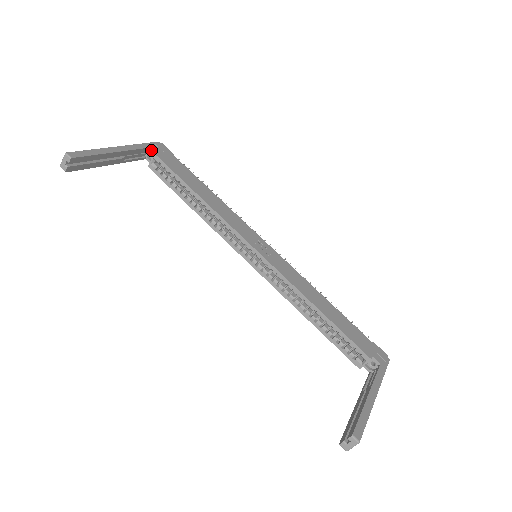
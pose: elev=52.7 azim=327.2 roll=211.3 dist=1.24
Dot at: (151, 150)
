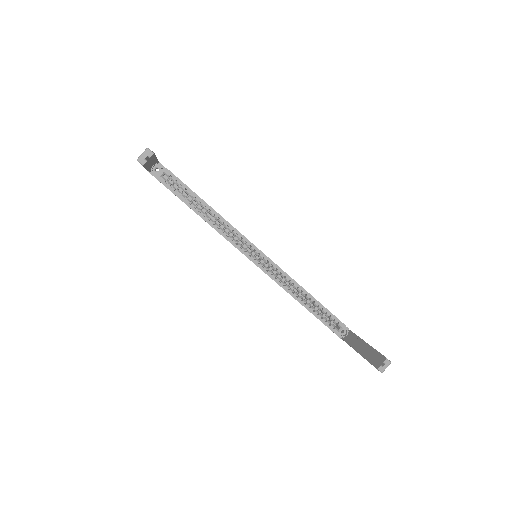
Dot at: (155, 165)
